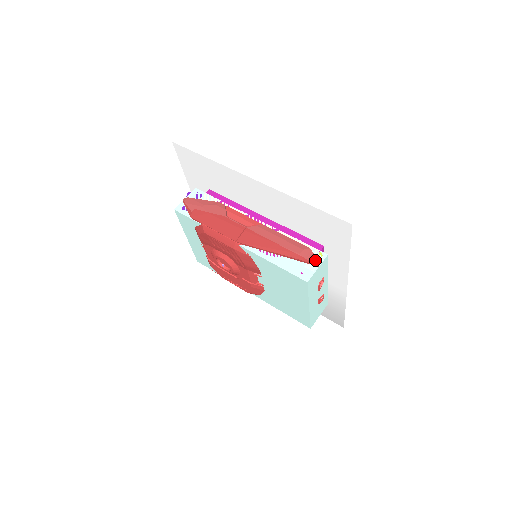
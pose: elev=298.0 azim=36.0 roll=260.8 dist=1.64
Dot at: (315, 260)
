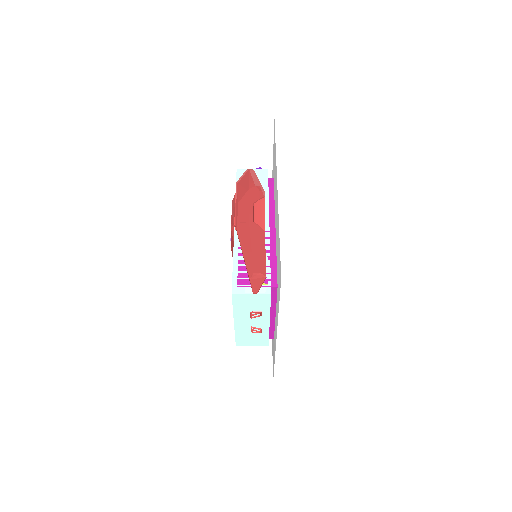
Dot at: (257, 287)
